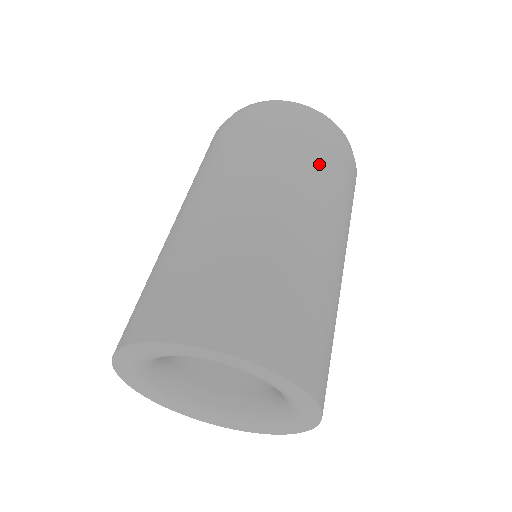
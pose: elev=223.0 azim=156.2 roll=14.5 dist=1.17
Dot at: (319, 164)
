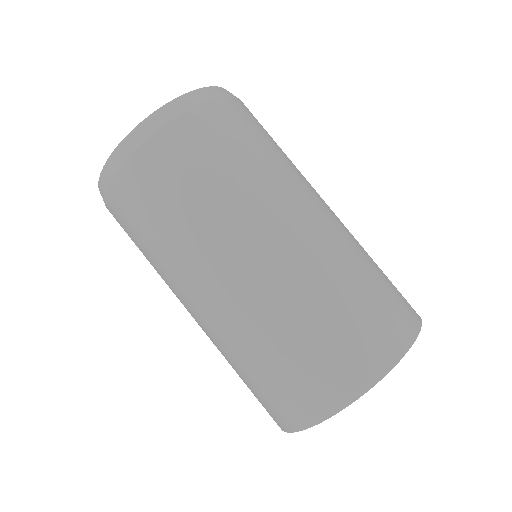
Dot at: (280, 148)
